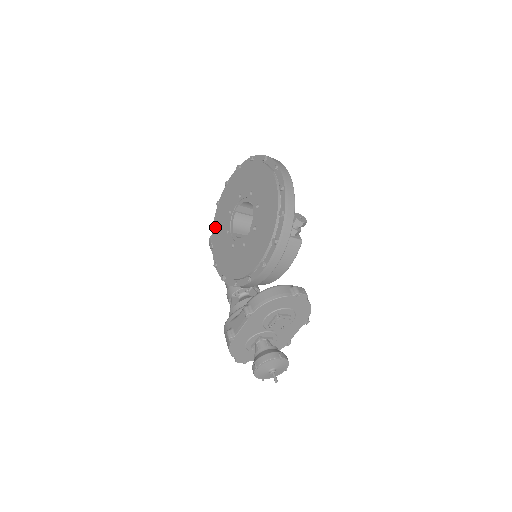
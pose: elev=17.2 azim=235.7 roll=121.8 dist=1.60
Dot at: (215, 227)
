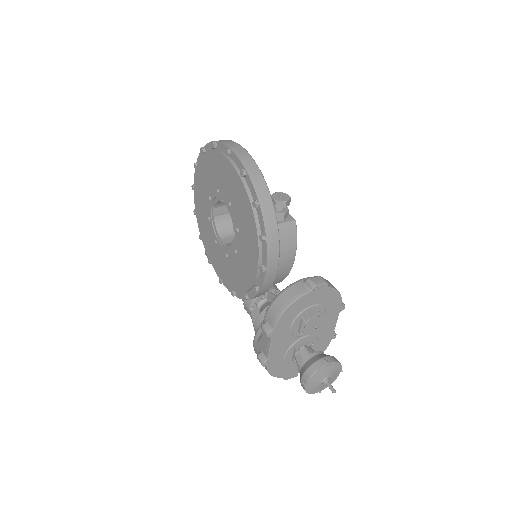
Dot at: (203, 240)
